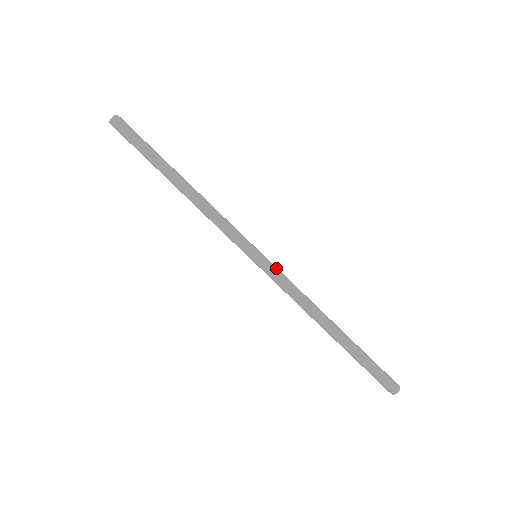
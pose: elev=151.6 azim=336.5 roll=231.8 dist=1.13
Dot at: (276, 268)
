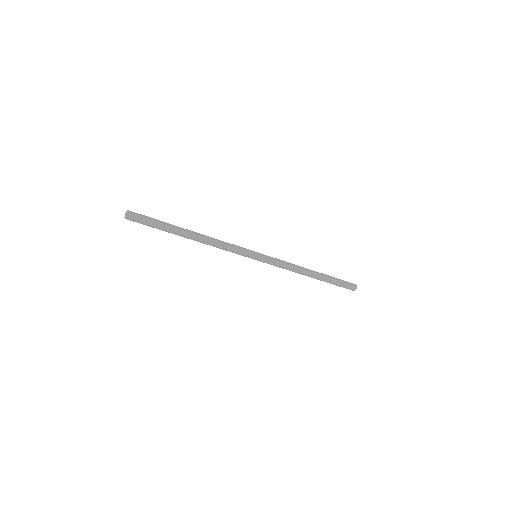
Dot at: (269, 256)
